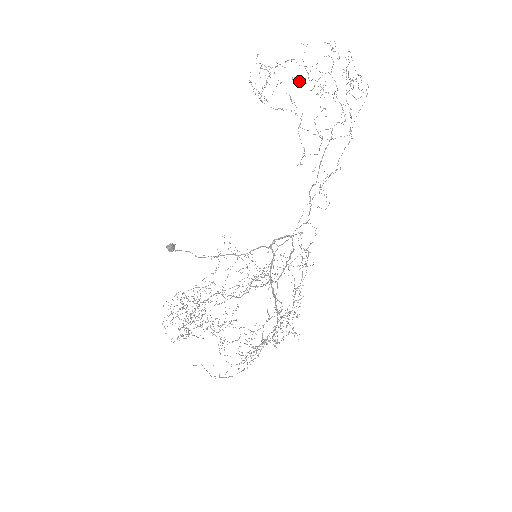
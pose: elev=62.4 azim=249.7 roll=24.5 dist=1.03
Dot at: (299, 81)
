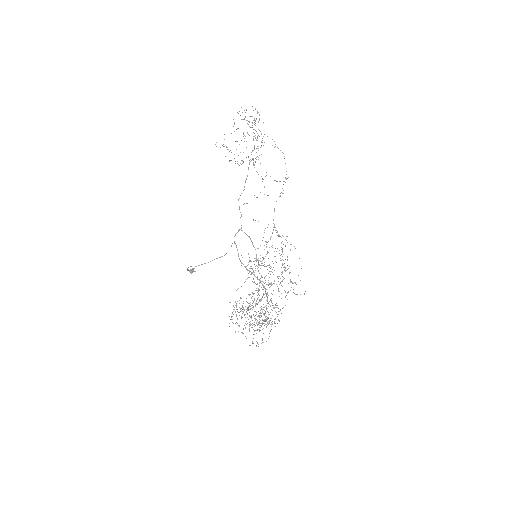
Dot at: occluded
